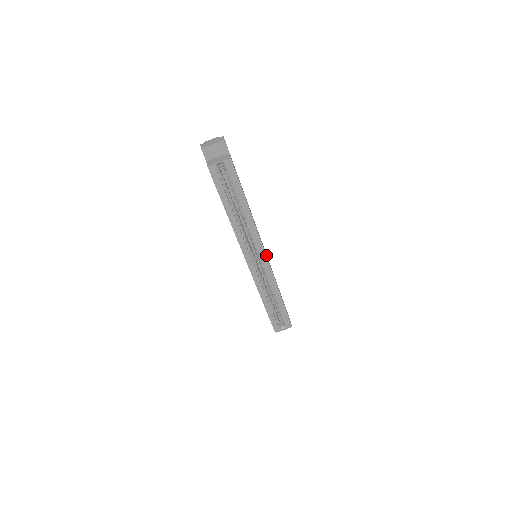
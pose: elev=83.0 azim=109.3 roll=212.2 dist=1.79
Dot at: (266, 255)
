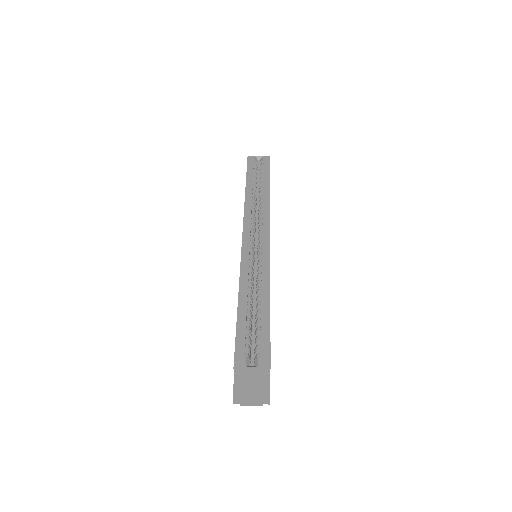
Dot at: occluded
